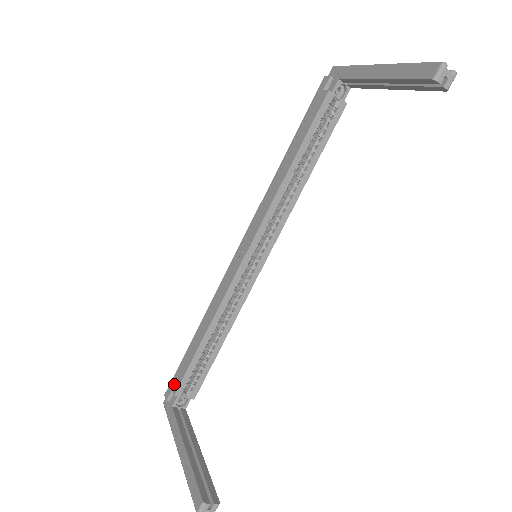
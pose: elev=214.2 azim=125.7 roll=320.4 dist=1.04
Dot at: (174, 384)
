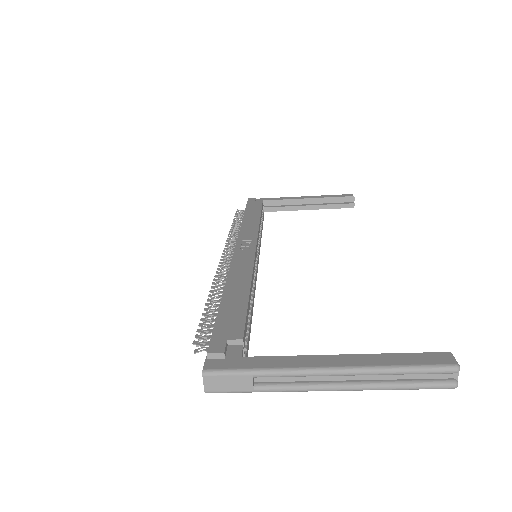
Dot at: (227, 333)
